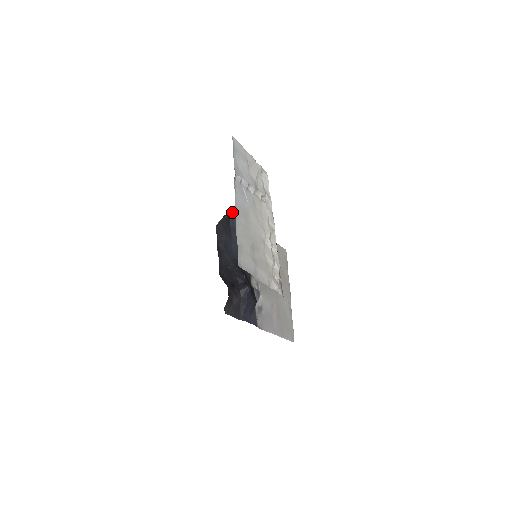
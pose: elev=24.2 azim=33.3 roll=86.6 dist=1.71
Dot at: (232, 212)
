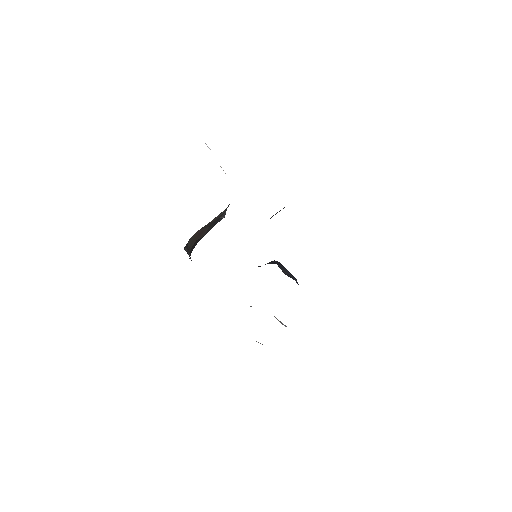
Dot at: occluded
